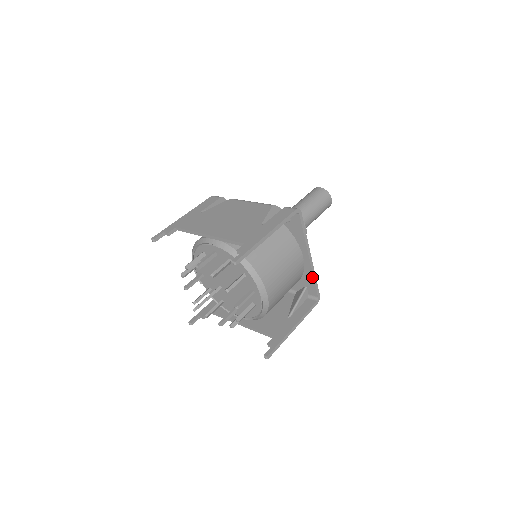
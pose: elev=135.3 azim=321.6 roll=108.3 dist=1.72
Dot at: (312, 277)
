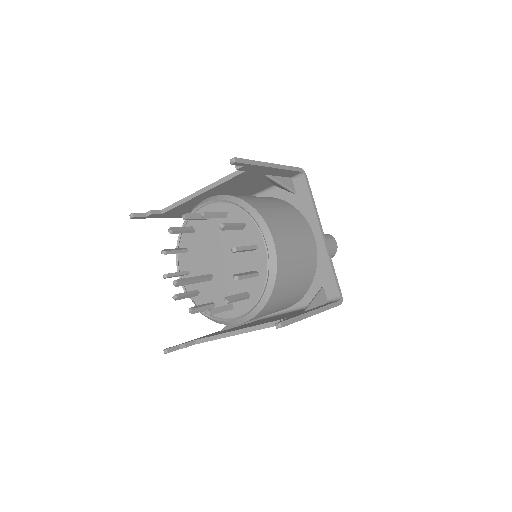
Dot at: (329, 265)
